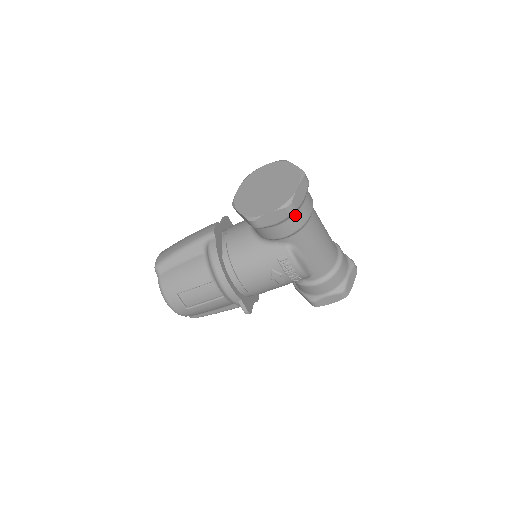
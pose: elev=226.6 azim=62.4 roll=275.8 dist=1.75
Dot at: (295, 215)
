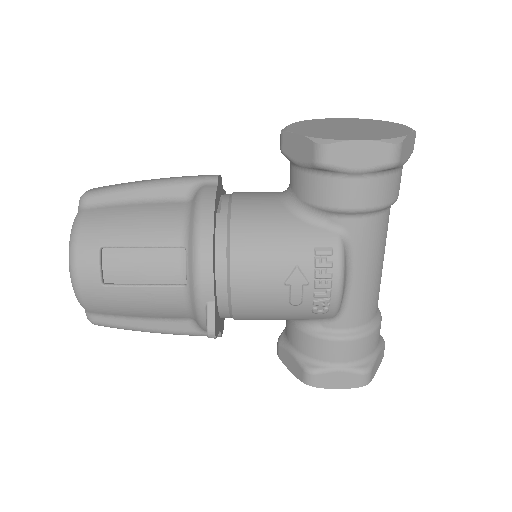
Dot at: (386, 177)
